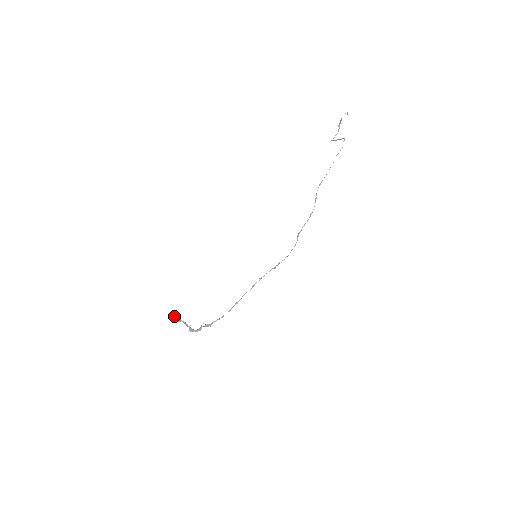
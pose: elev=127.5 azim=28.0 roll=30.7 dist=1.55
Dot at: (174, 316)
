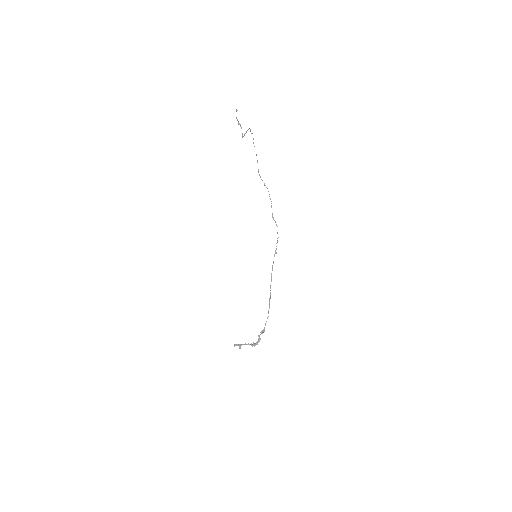
Dot at: occluded
